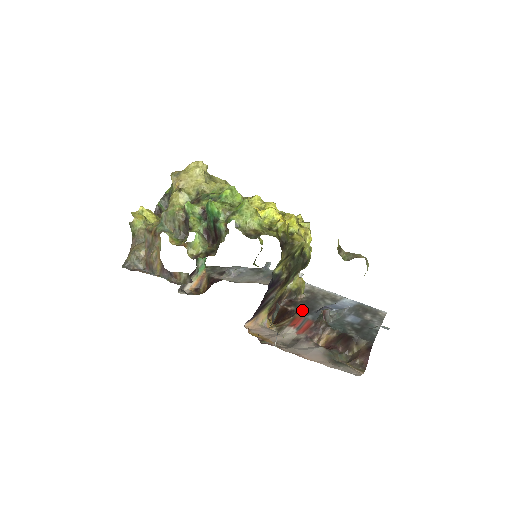
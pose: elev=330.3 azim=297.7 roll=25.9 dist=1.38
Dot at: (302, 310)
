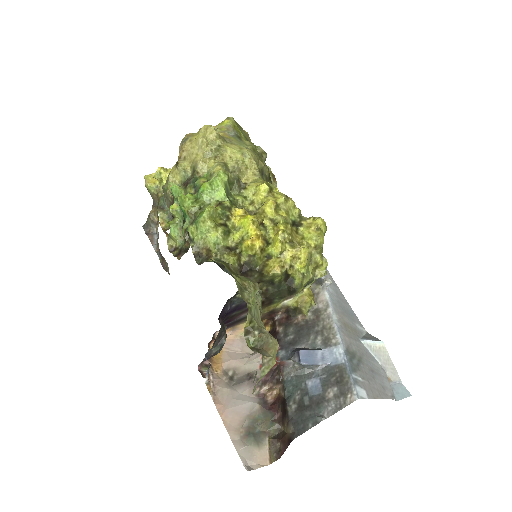
Dot at: (285, 338)
